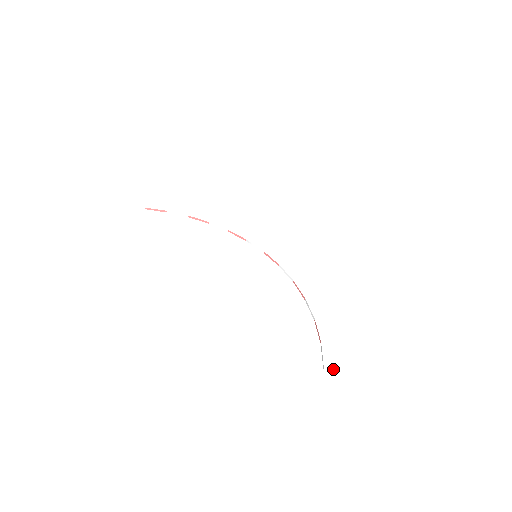
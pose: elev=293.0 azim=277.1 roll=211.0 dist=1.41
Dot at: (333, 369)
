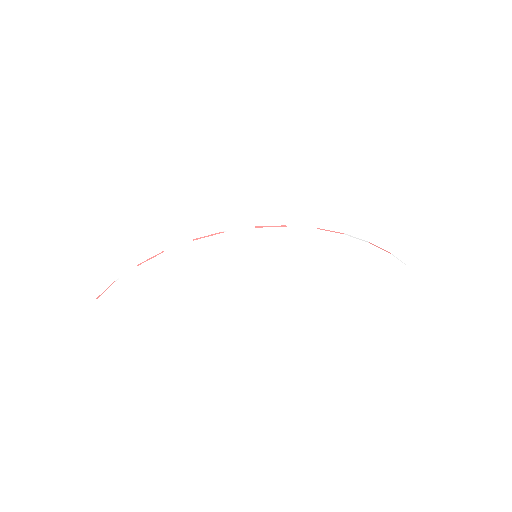
Dot at: occluded
